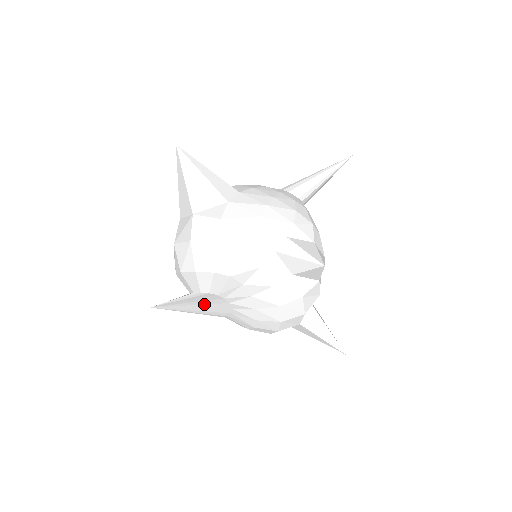
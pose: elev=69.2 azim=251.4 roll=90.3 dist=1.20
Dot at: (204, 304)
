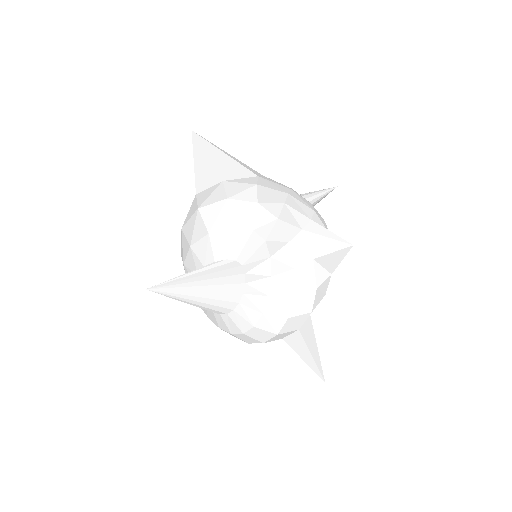
Dot at: (215, 284)
